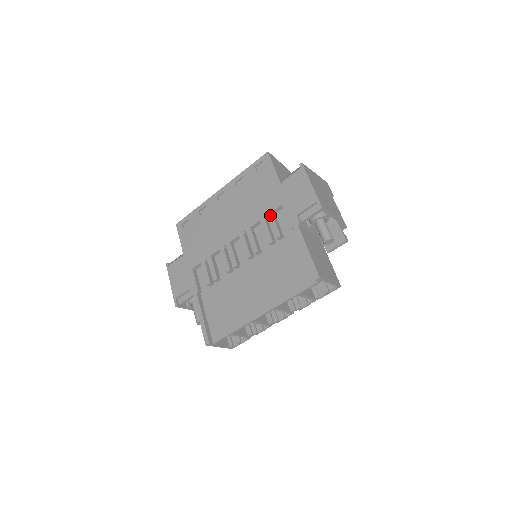
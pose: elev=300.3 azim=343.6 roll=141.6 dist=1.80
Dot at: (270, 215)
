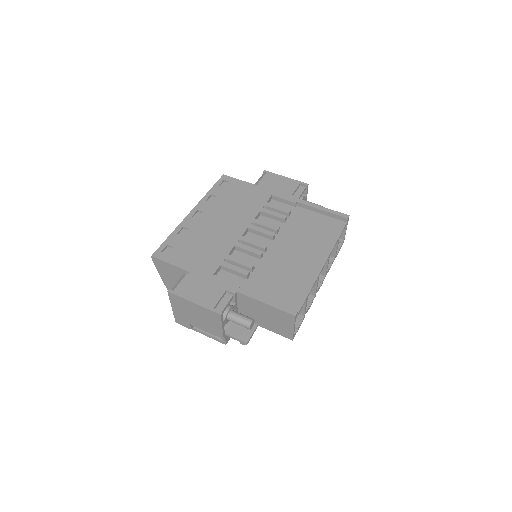
Dot at: (267, 204)
